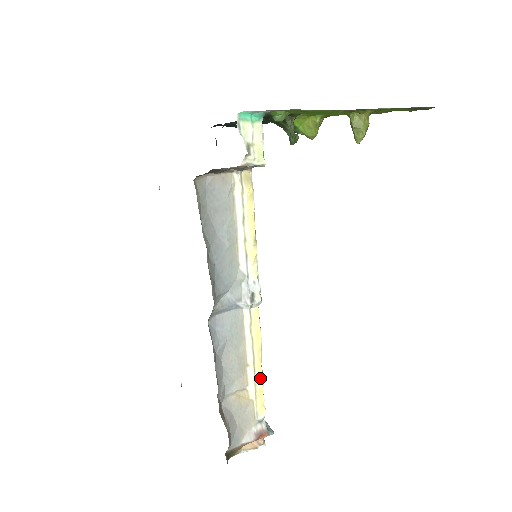
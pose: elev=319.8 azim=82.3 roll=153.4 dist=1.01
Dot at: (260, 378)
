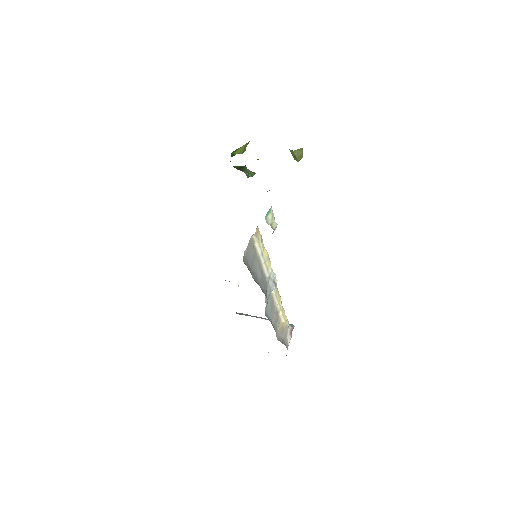
Dot at: (284, 311)
